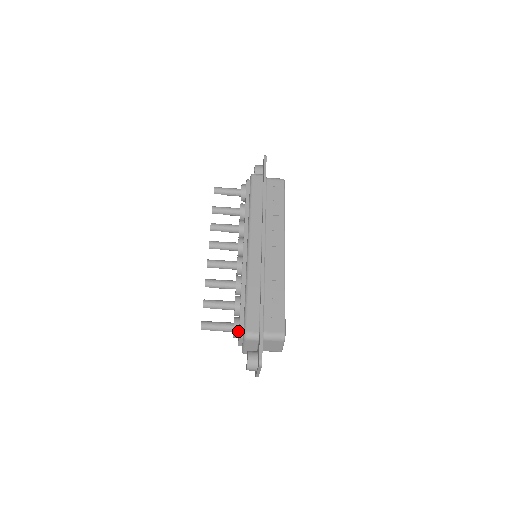
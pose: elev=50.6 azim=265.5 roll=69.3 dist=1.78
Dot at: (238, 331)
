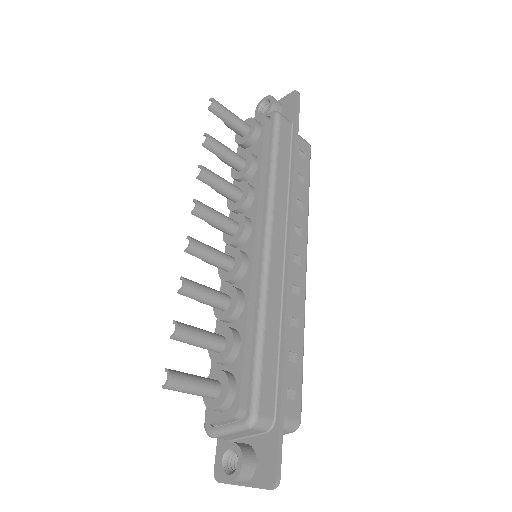
Dot at: (230, 403)
